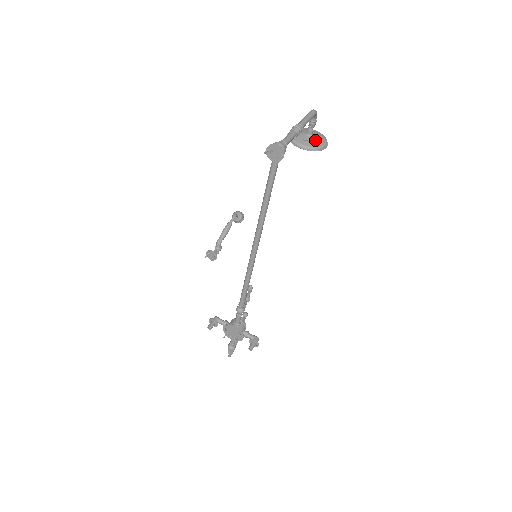
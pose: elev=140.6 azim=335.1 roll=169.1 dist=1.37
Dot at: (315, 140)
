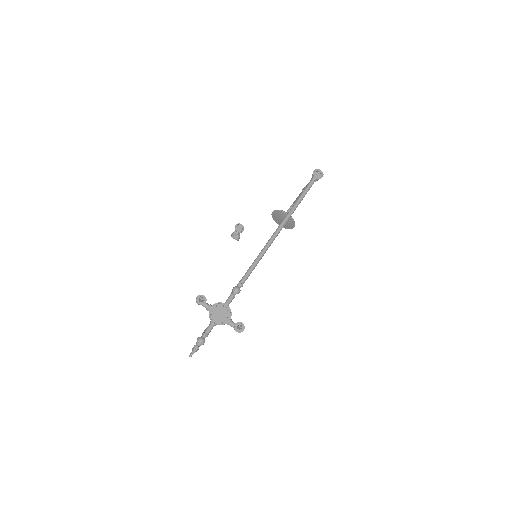
Dot at: occluded
